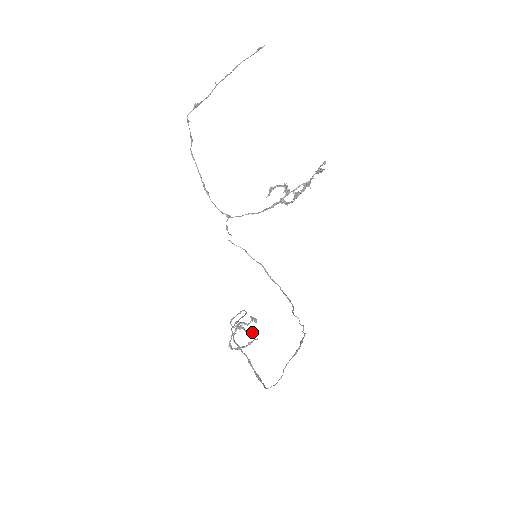
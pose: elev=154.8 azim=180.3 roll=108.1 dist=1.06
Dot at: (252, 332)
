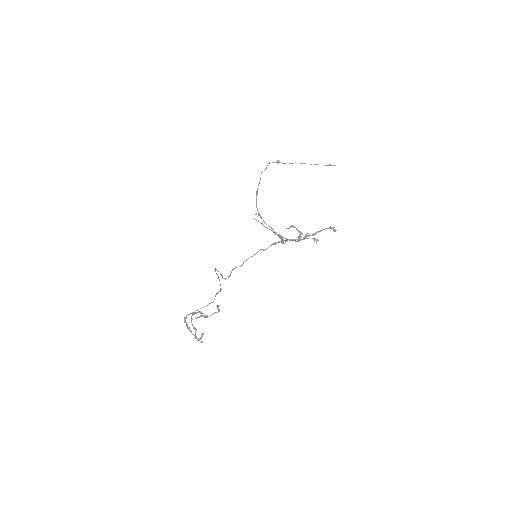
Dot at: (201, 336)
